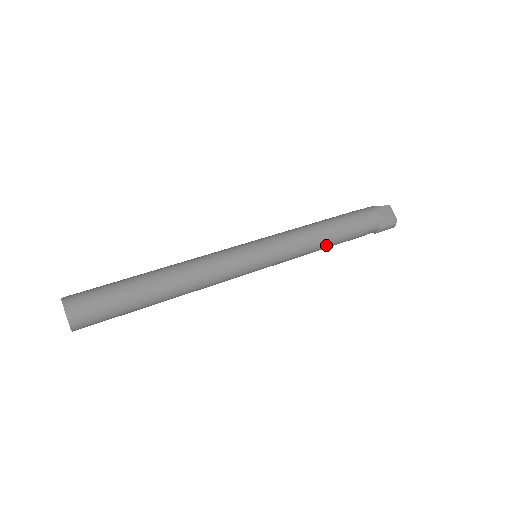
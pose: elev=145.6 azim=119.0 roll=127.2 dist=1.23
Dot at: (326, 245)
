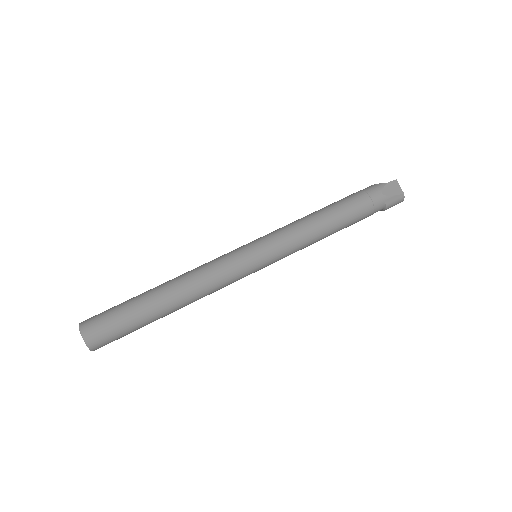
Dot at: (327, 235)
